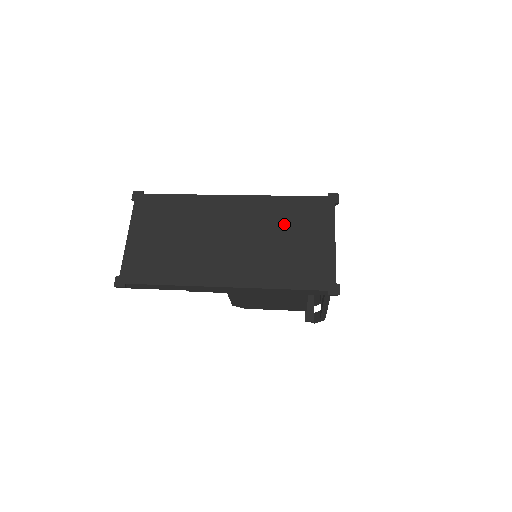
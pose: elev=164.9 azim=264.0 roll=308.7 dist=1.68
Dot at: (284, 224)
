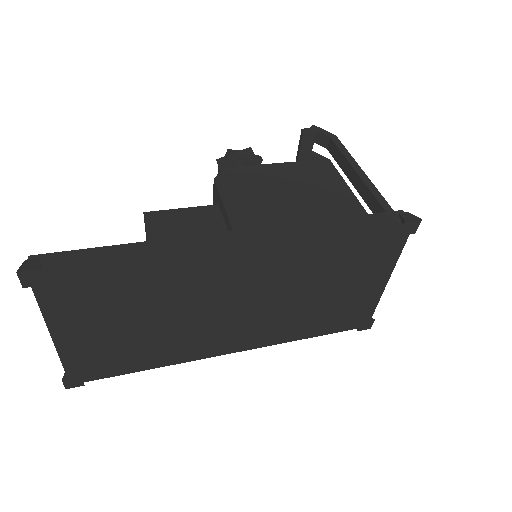
Dot at: (325, 275)
